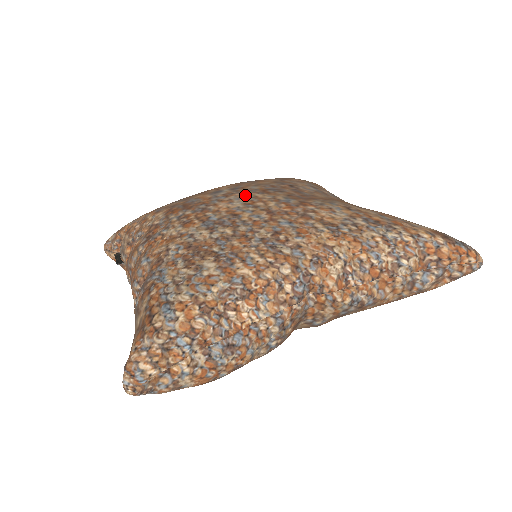
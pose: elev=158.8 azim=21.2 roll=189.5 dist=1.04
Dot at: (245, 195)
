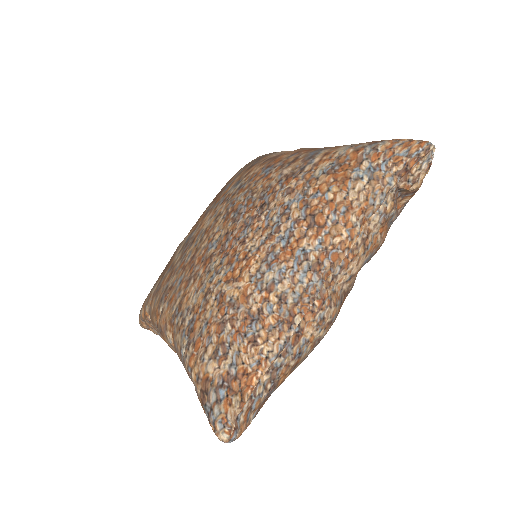
Dot at: (220, 212)
